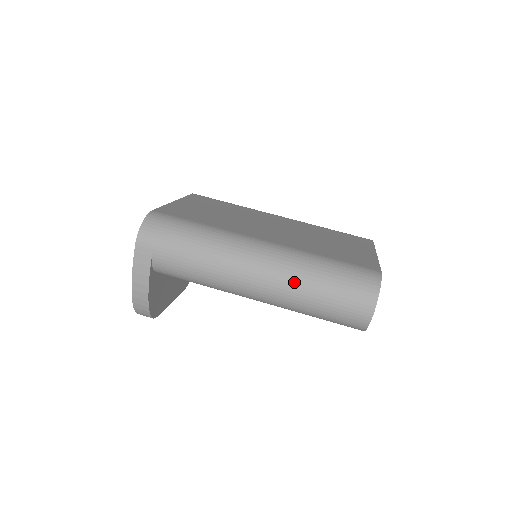
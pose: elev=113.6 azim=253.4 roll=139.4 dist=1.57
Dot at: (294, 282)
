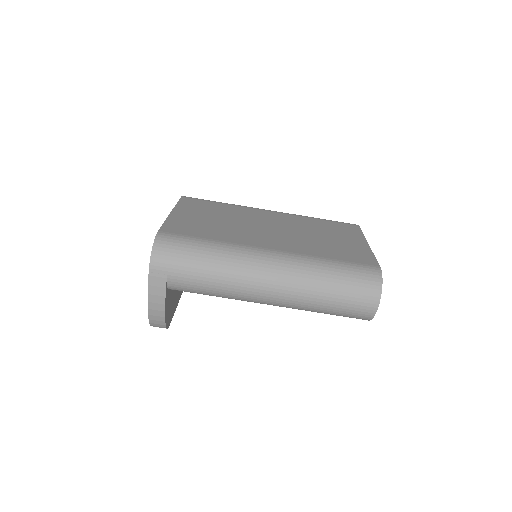
Dot at: (305, 288)
